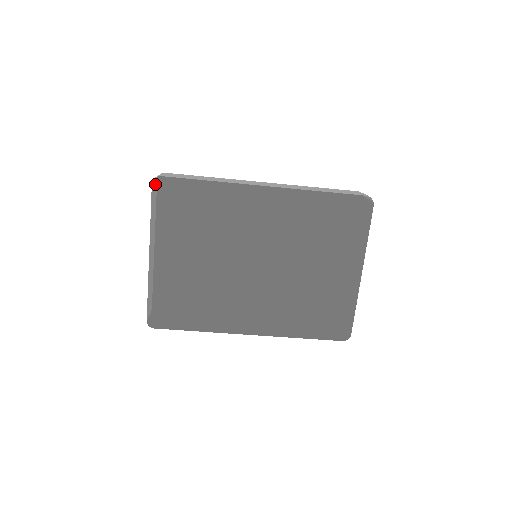
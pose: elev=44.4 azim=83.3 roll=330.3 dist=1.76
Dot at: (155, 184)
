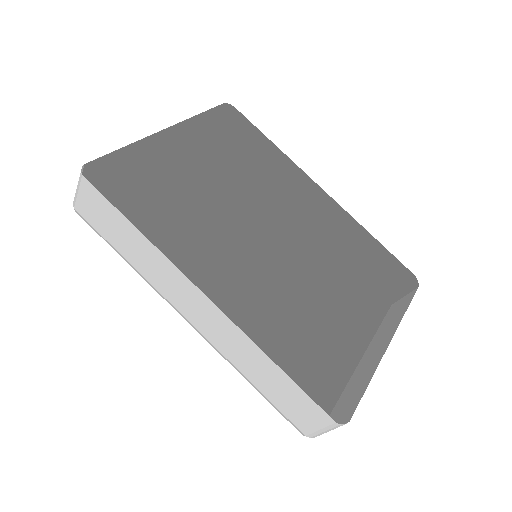
Dot at: (210, 125)
